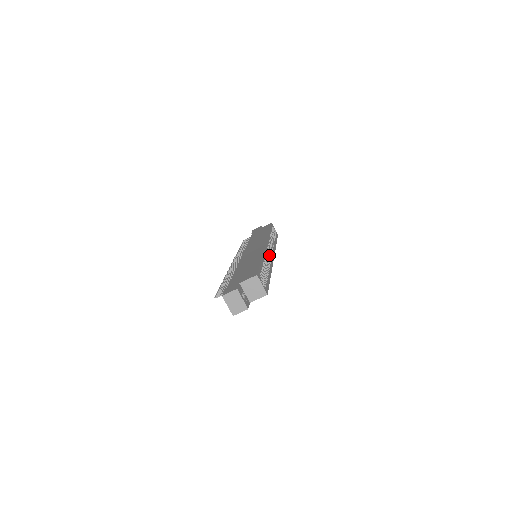
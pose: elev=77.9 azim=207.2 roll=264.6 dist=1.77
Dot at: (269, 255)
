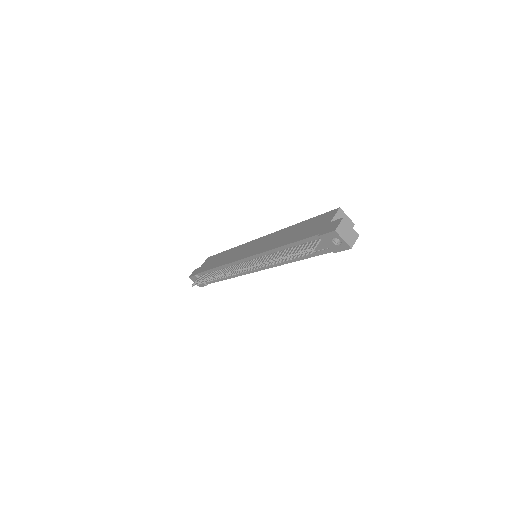
Dot at: occluded
